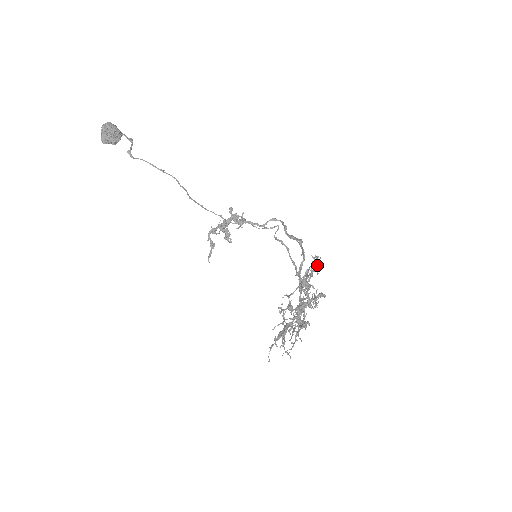
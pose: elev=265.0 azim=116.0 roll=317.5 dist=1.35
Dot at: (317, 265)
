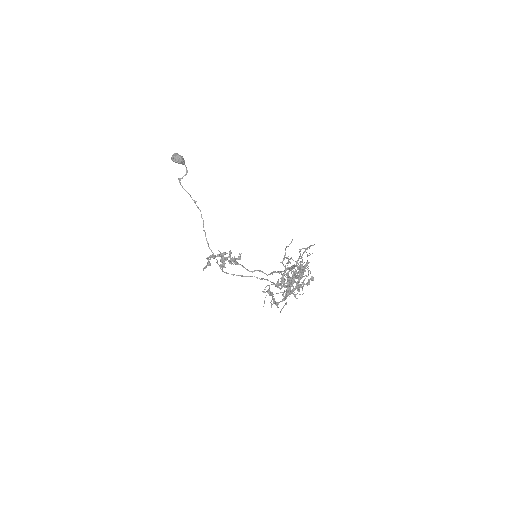
Dot at: occluded
